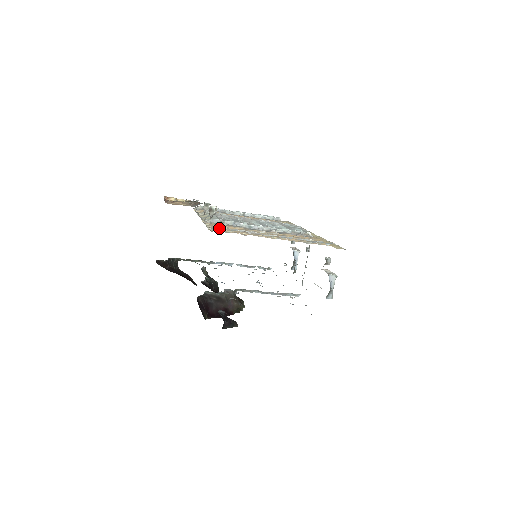
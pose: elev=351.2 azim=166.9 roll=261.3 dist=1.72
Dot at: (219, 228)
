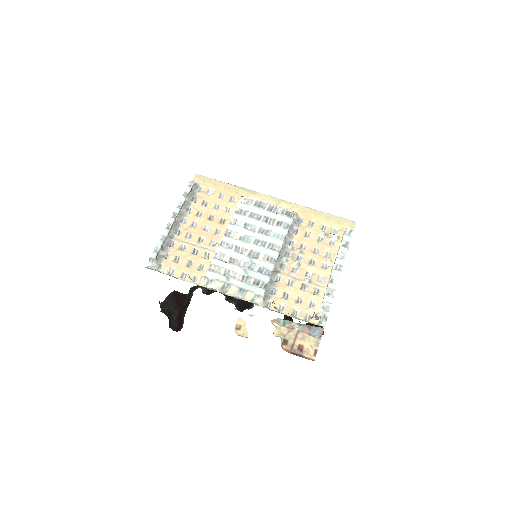
Dot at: (322, 318)
